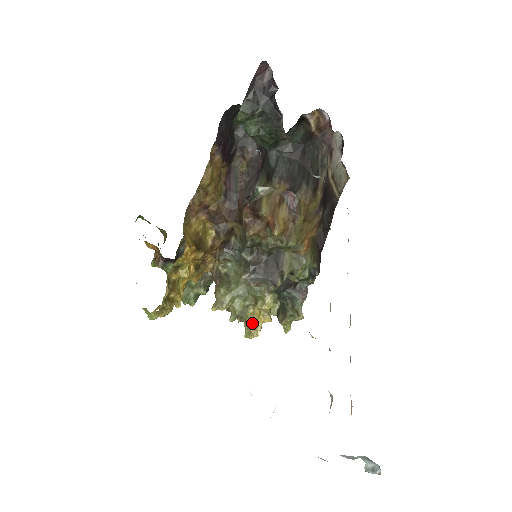
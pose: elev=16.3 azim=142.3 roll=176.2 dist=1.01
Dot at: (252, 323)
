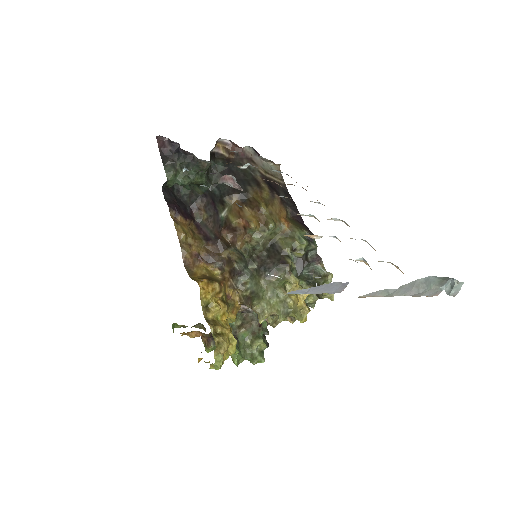
Dot at: (297, 308)
